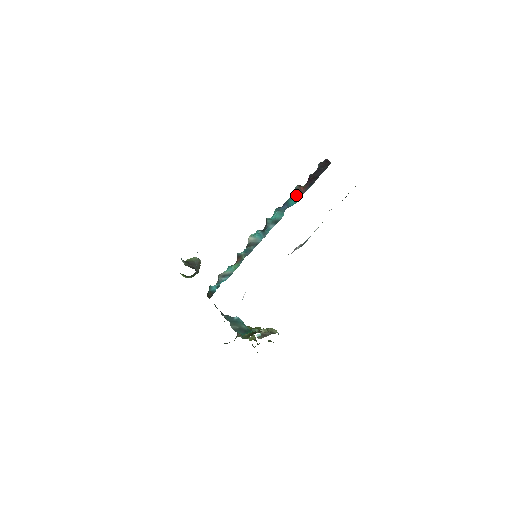
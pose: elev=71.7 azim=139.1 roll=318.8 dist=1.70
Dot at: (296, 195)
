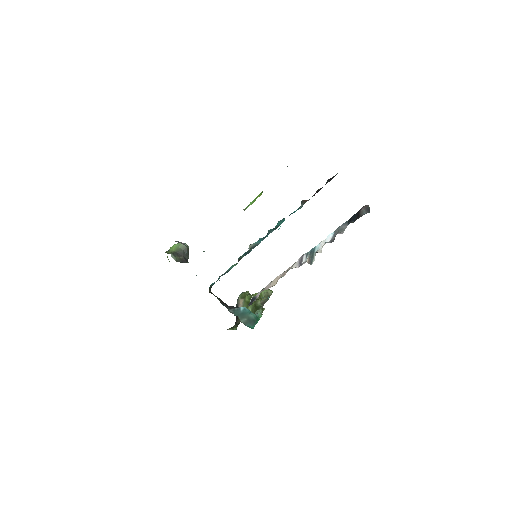
Dot at: (300, 207)
